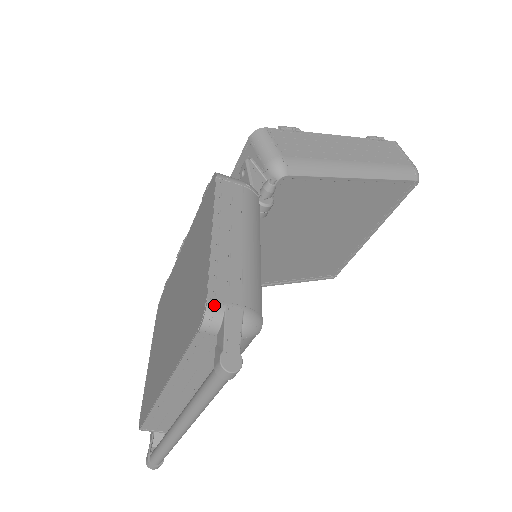
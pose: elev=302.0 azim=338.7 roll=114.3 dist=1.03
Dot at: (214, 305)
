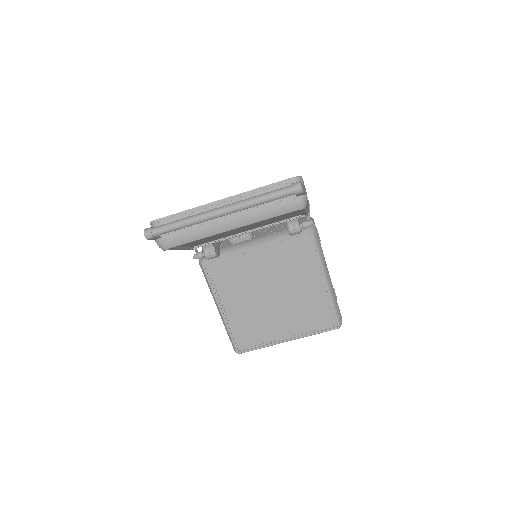
Dot at: occluded
